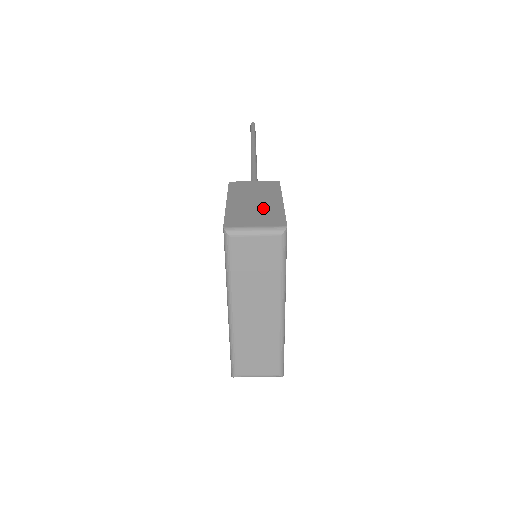
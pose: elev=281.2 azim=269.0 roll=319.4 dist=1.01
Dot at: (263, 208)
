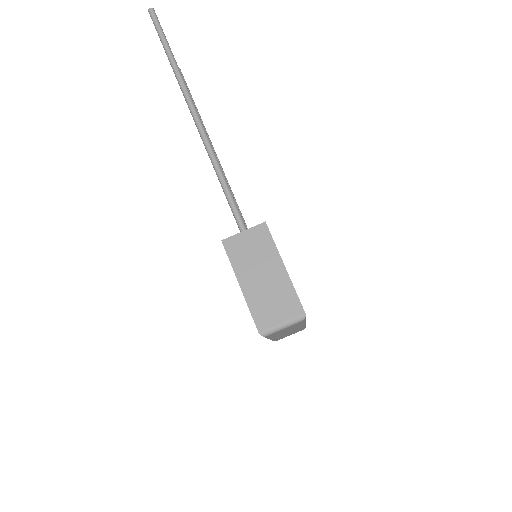
Dot at: (275, 288)
